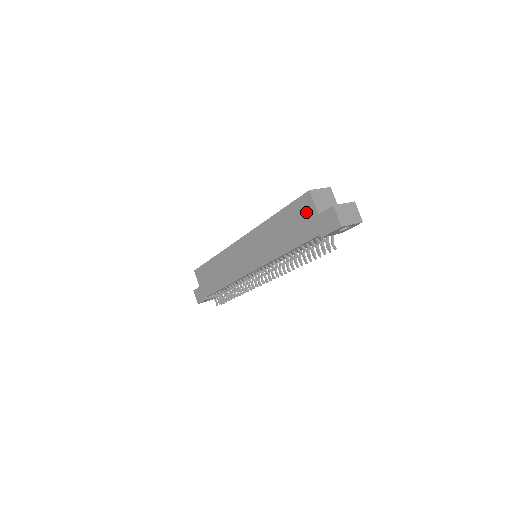
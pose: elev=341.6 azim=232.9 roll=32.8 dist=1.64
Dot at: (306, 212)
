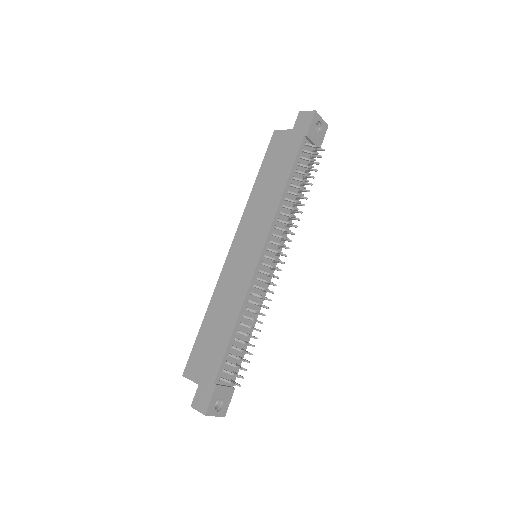
Dot at: (282, 141)
